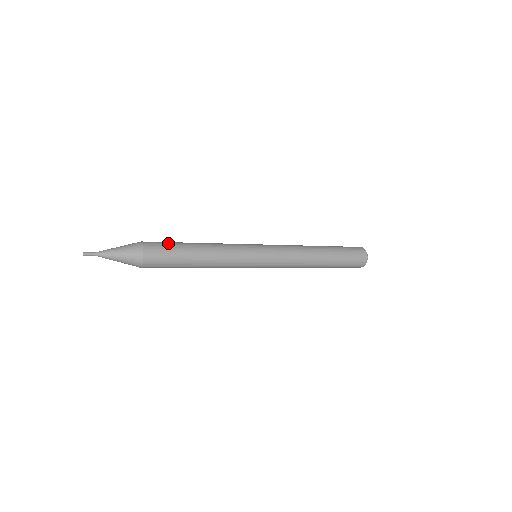
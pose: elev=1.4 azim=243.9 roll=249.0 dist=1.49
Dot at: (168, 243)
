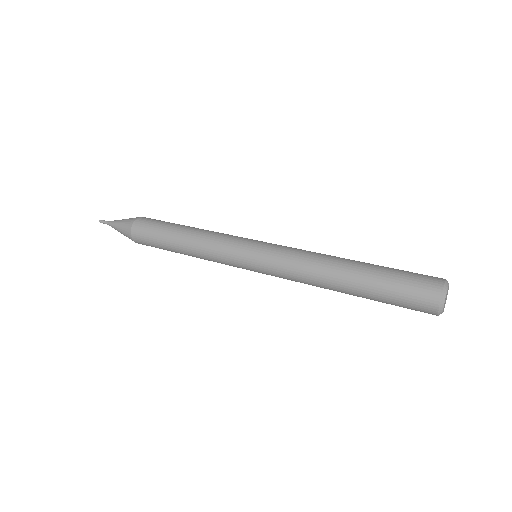
Dot at: (164, 221)
